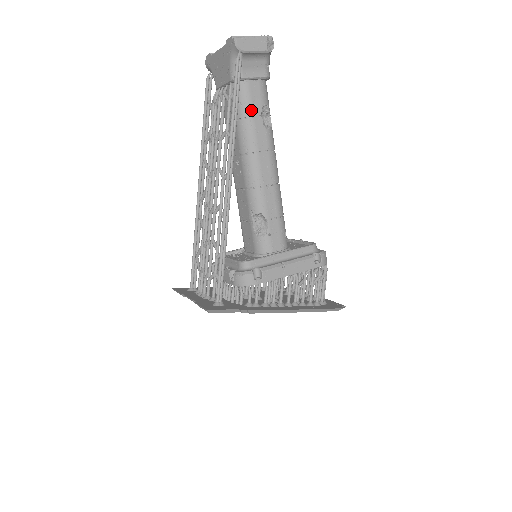
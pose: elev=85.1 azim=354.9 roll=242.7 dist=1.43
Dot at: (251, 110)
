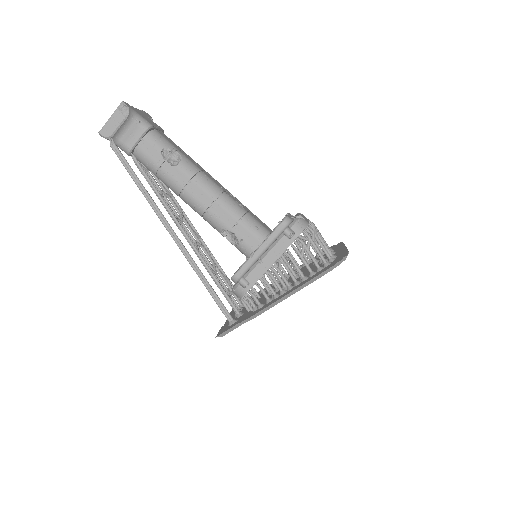
Dot at: (155, 164)
